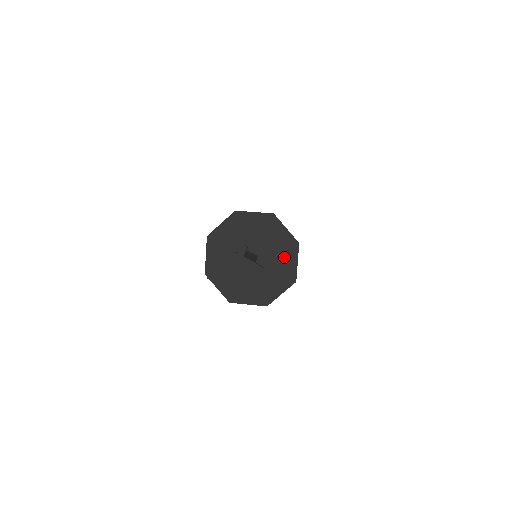
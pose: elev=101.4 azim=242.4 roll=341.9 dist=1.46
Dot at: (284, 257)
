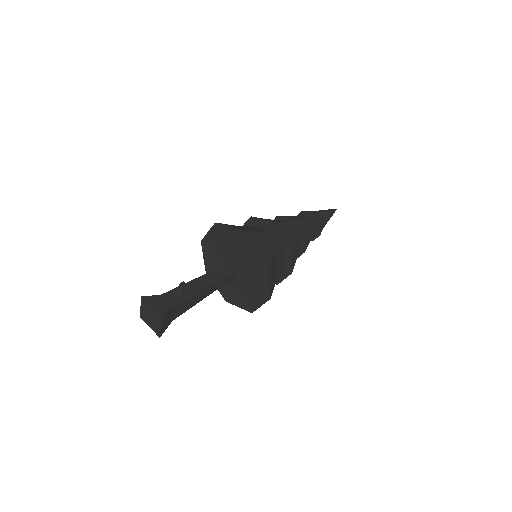
Dot at: (258, 274)
